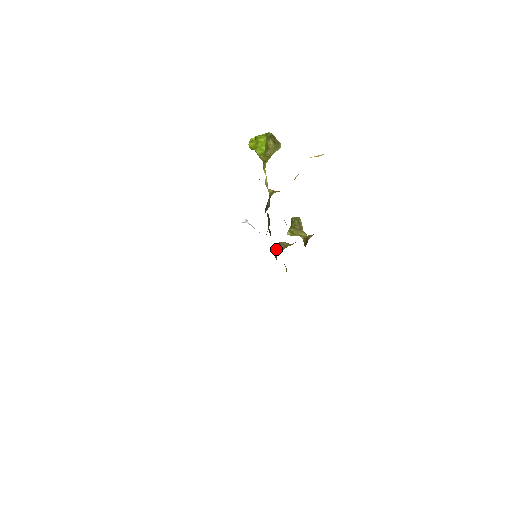
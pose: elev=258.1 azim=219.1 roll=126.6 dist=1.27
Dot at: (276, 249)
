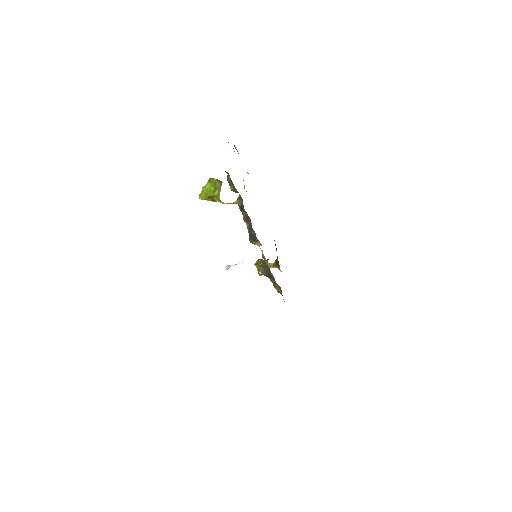
Dot at: (263, 267)
